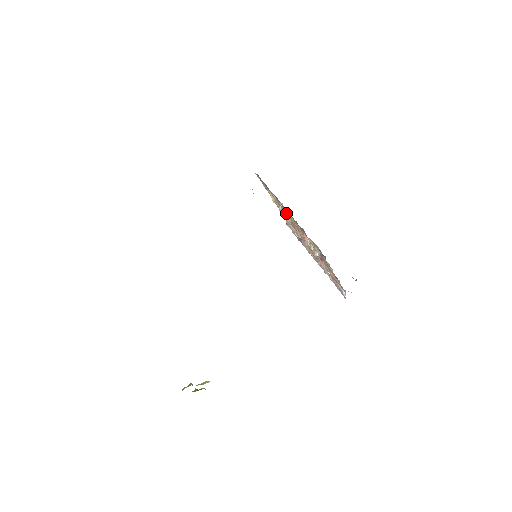
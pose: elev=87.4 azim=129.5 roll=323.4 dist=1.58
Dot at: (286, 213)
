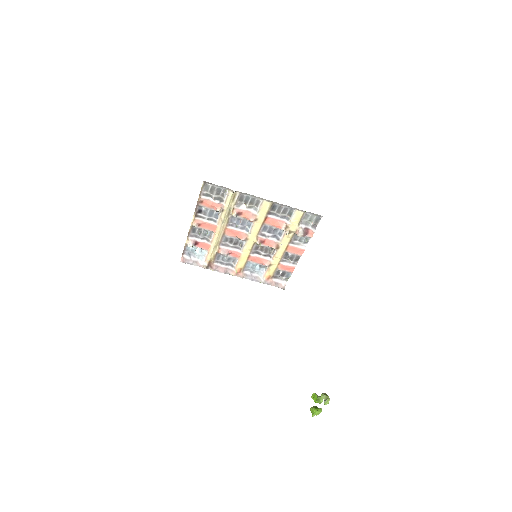
Dot at: (247, 214)
